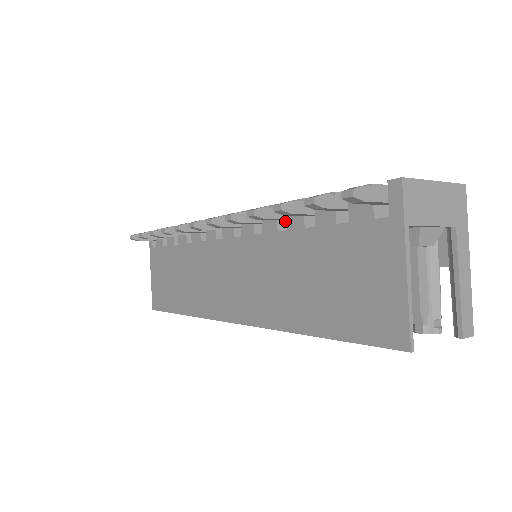
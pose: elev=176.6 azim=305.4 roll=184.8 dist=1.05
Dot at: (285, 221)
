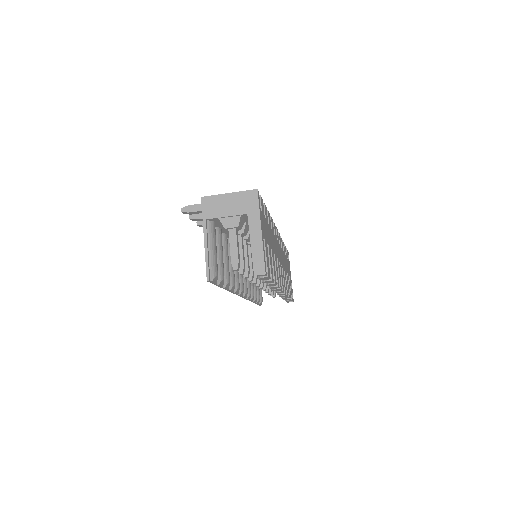
Dot at: occluded
